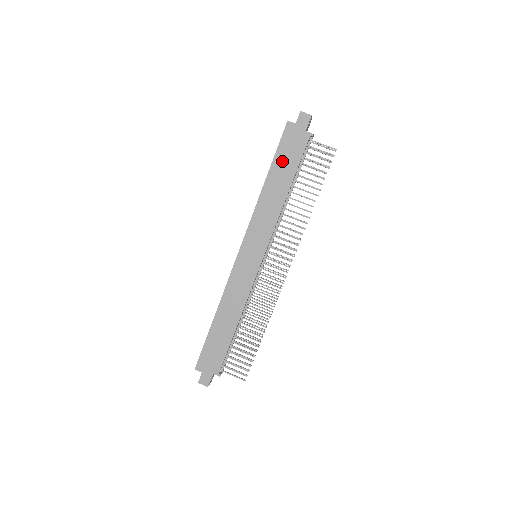
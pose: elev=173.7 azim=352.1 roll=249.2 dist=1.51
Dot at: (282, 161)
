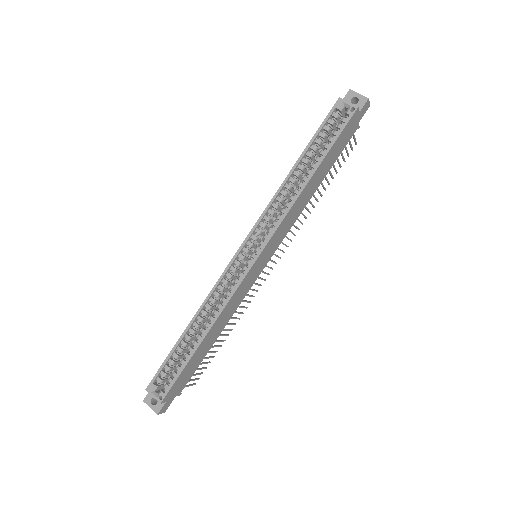
Dot at: (332, 154)
